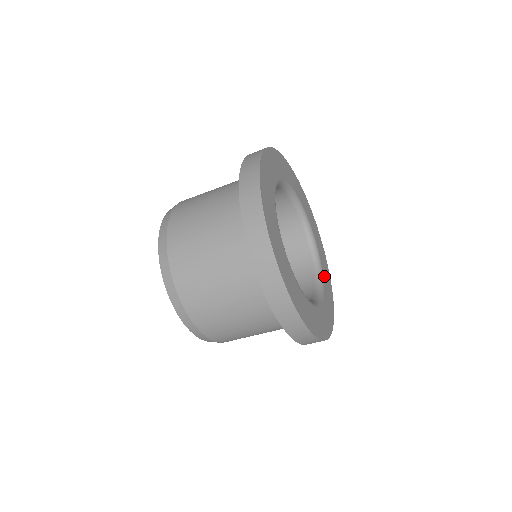
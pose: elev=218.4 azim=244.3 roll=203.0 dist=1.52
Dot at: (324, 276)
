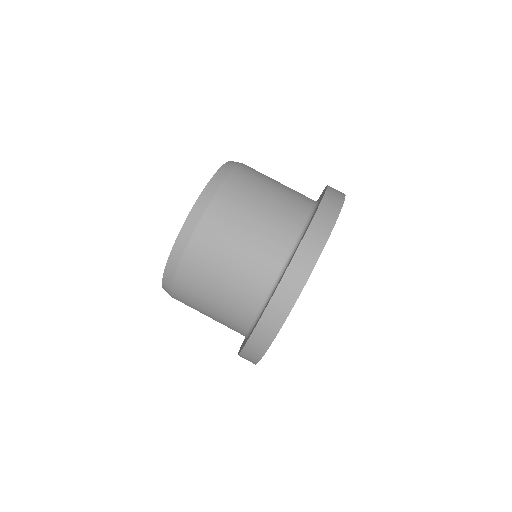
Dot at: occluded
